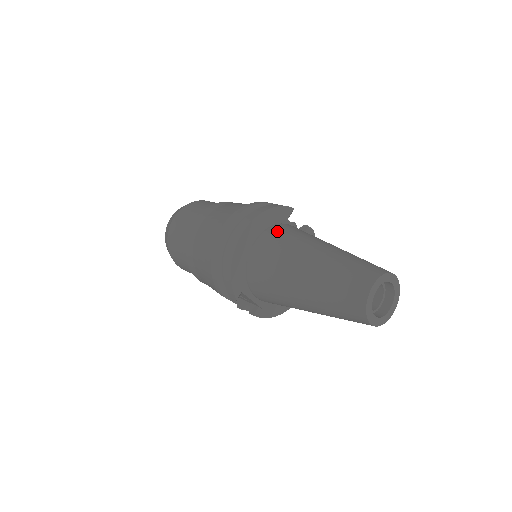
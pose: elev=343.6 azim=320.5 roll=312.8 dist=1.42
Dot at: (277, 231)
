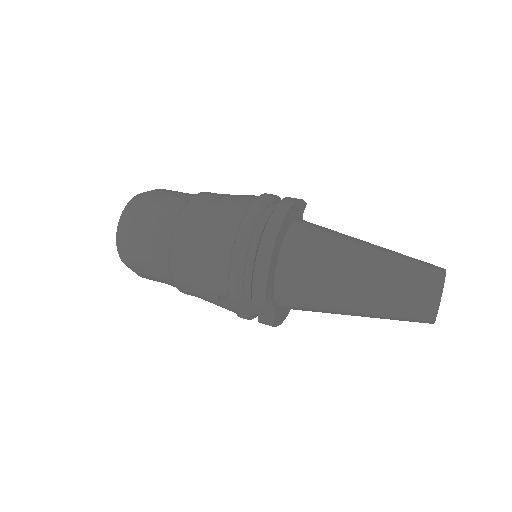
Dot at: (307, 226)
